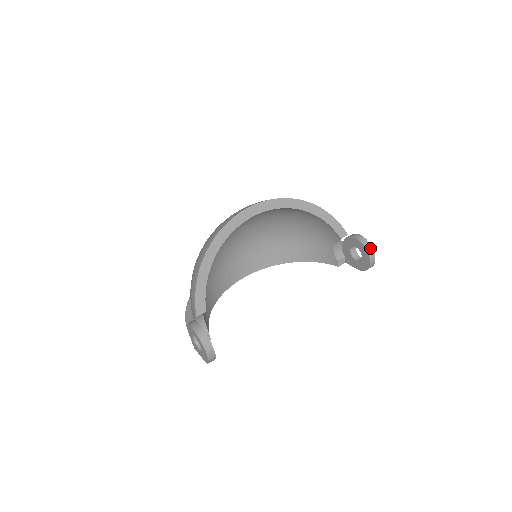
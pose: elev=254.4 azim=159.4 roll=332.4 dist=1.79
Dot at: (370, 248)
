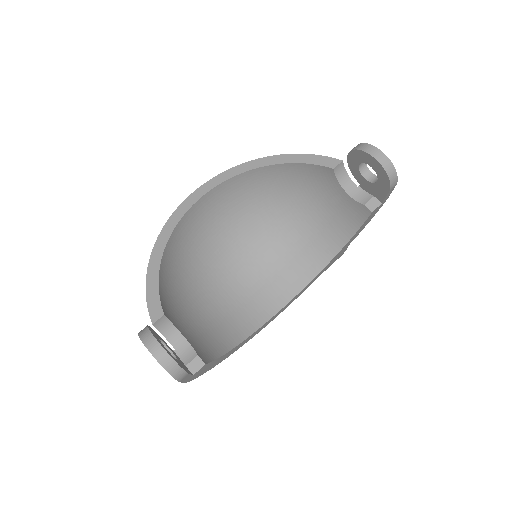
Dot at: (366, 146)
